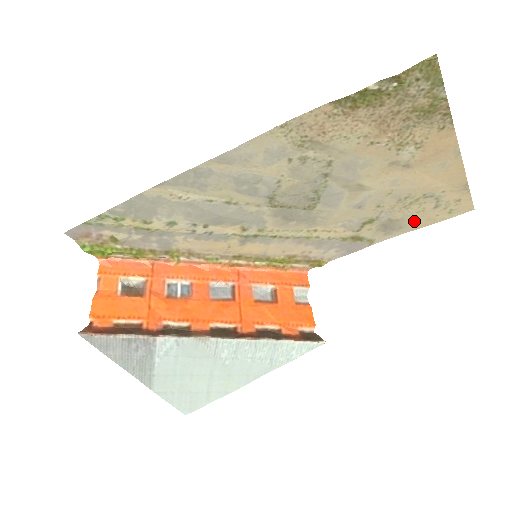
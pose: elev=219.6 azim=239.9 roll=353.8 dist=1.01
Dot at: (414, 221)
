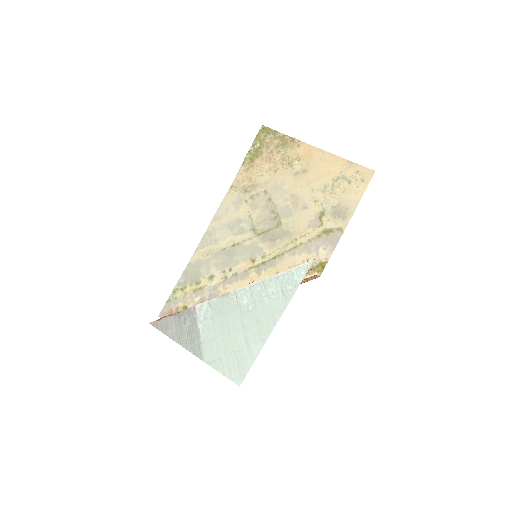
Dot at: (349, 199)
